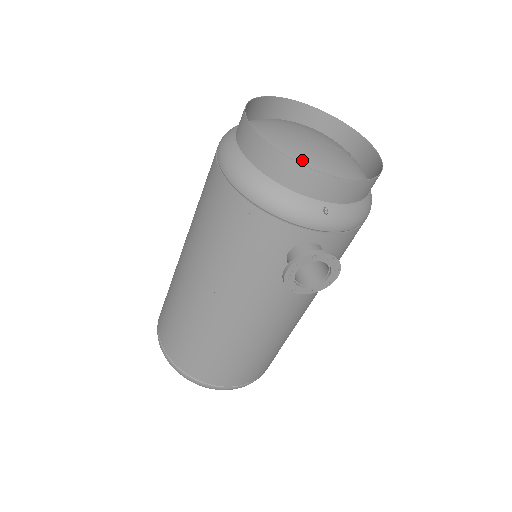
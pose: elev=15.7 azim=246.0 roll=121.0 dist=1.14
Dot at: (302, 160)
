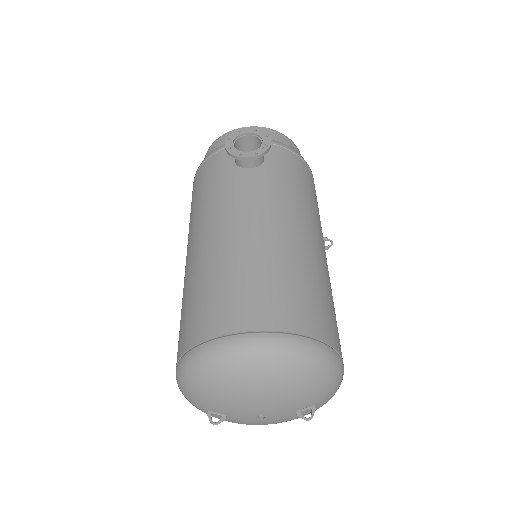
Dot at: occluded
